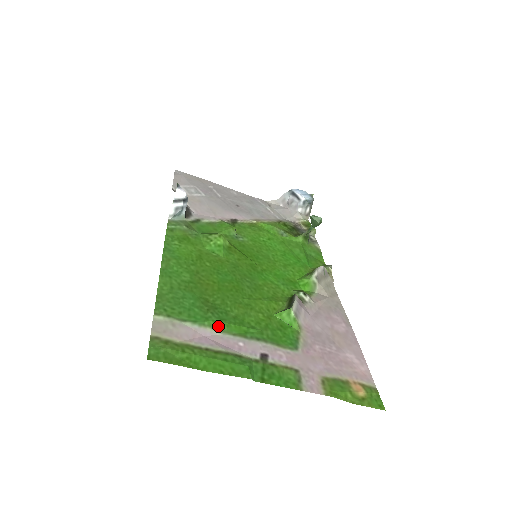
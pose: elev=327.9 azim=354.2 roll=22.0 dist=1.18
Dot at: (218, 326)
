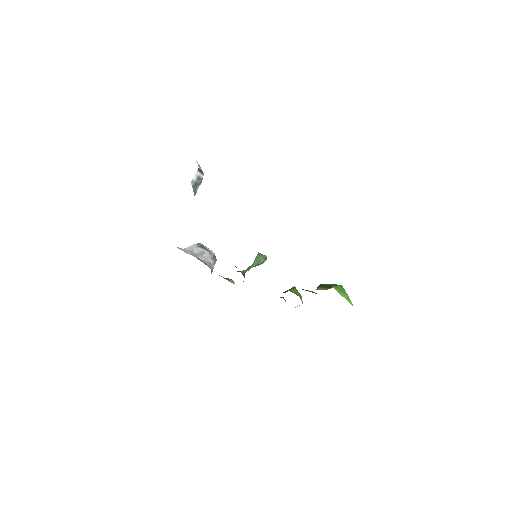
Dot at: occluded
